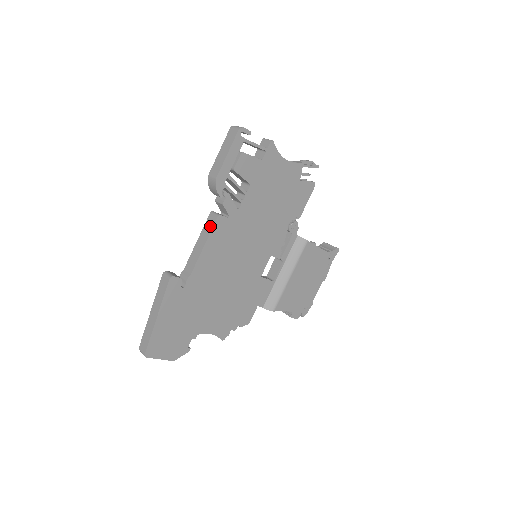
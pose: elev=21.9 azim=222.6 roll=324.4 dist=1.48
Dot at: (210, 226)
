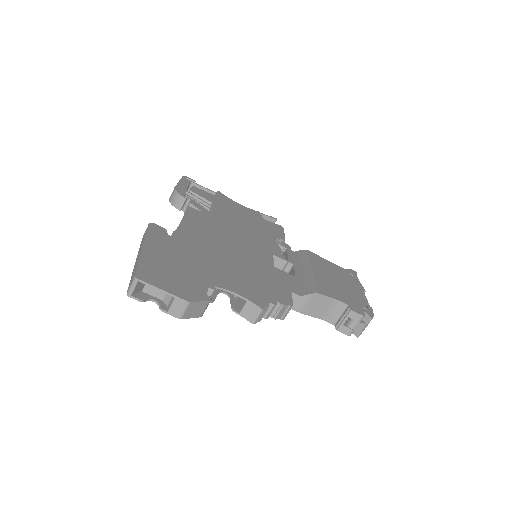
Dot at: occluded
